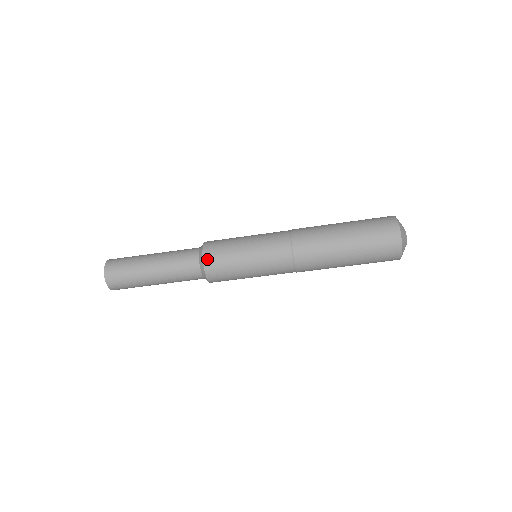
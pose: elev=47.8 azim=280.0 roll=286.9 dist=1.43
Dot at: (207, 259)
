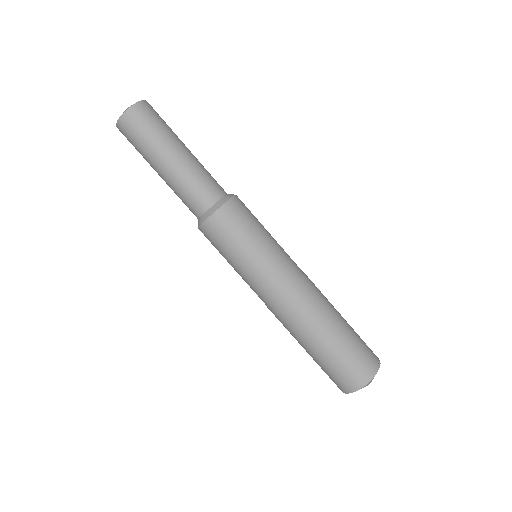
Dot at: occluded
